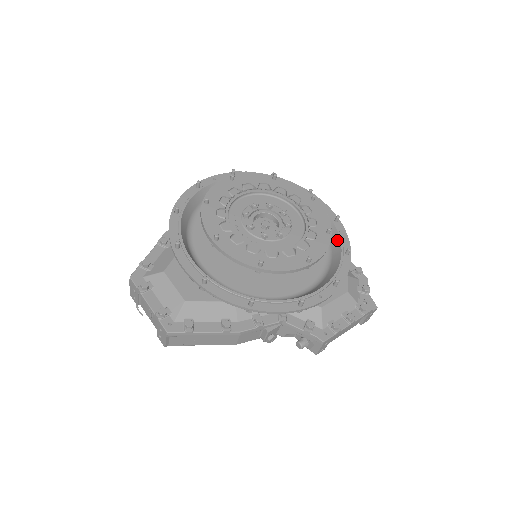
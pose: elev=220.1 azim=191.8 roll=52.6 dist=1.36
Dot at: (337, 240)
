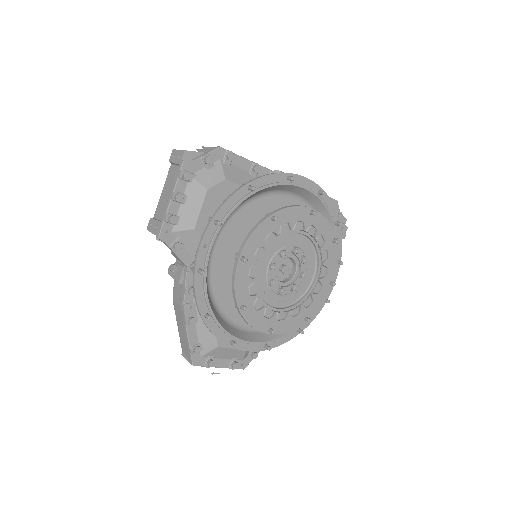
Dot at: (326, 215)
